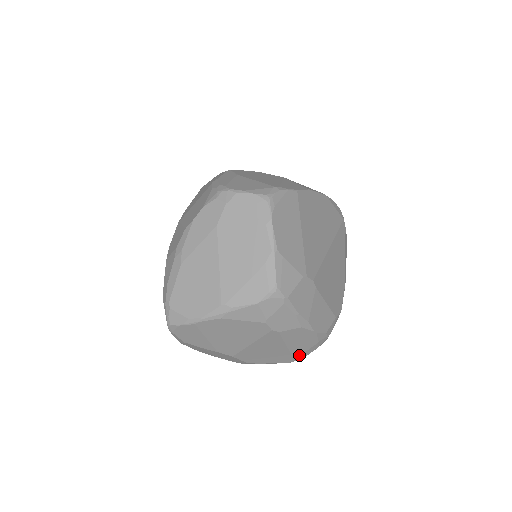
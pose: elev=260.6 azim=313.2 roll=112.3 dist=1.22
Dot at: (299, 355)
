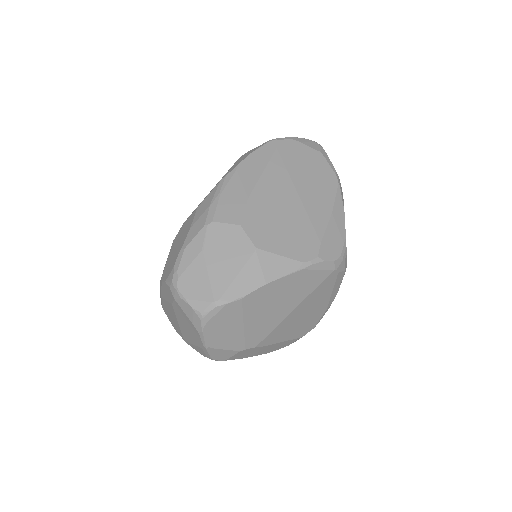
Dot at: occluded
